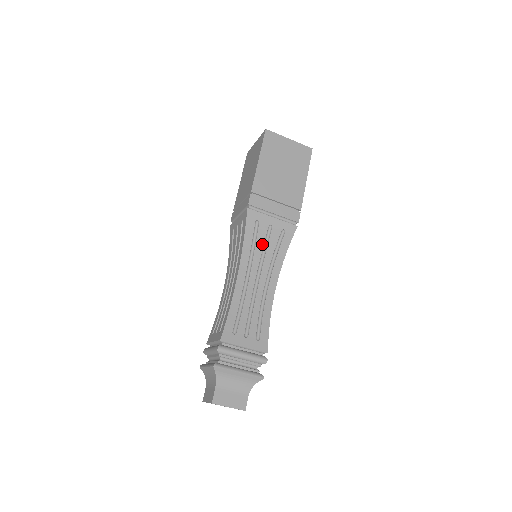
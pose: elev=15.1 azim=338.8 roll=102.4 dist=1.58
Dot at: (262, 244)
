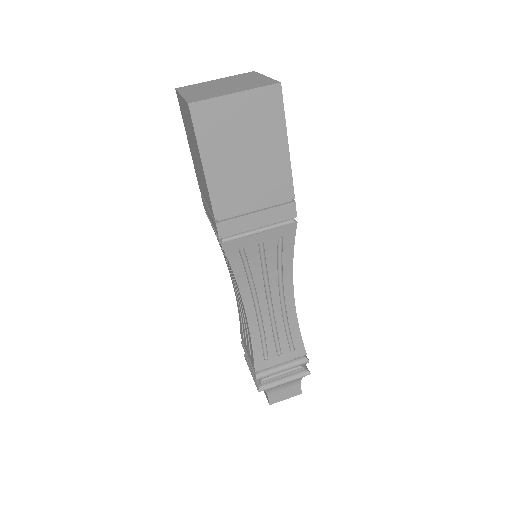
Dot at: (259, 266)
